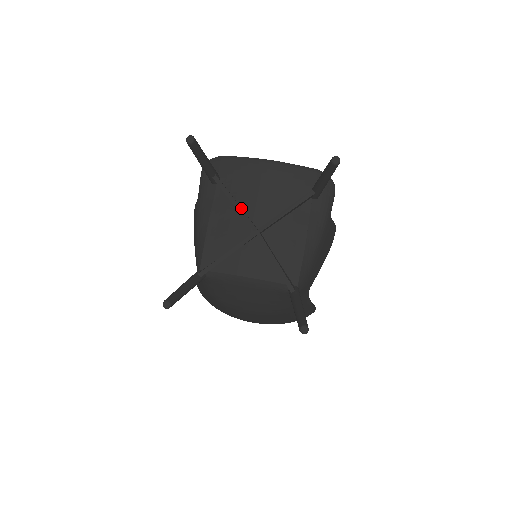
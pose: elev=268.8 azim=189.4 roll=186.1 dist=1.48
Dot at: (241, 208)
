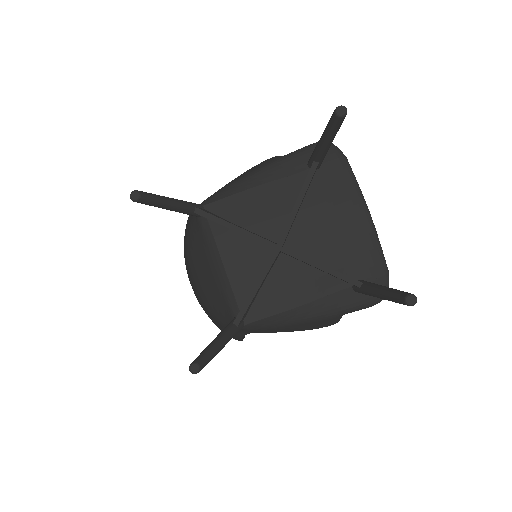
Dot at: occluded
